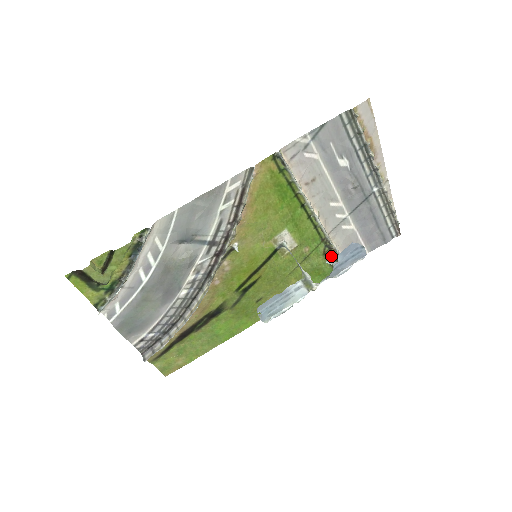
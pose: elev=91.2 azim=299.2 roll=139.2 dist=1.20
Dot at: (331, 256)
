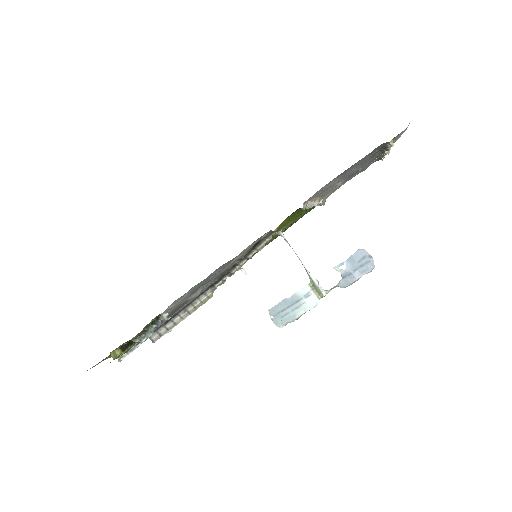
Dot at: occluded
